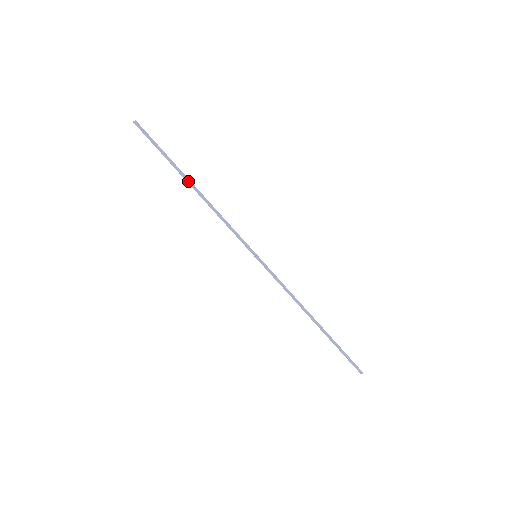
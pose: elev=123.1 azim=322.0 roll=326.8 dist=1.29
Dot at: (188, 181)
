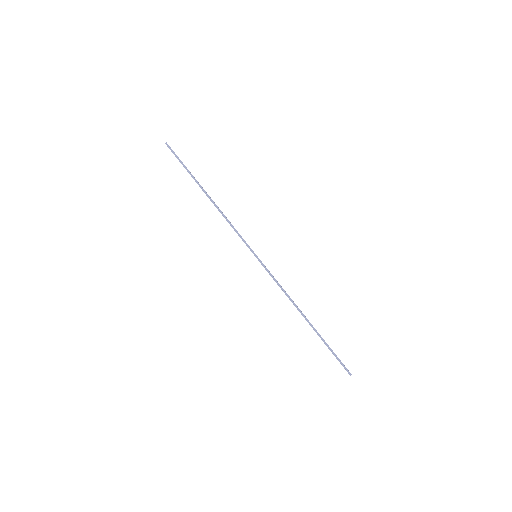
Dot at: (204, 190)
